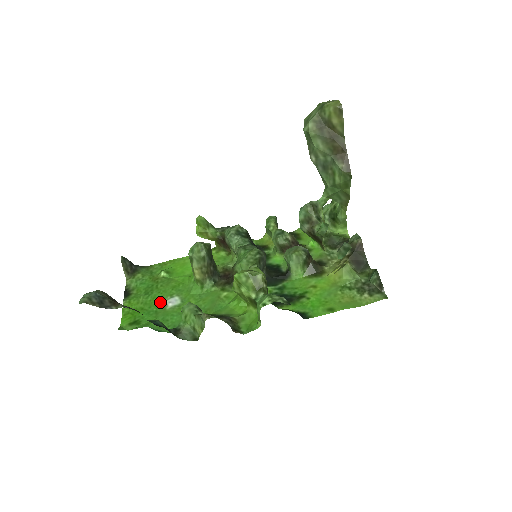
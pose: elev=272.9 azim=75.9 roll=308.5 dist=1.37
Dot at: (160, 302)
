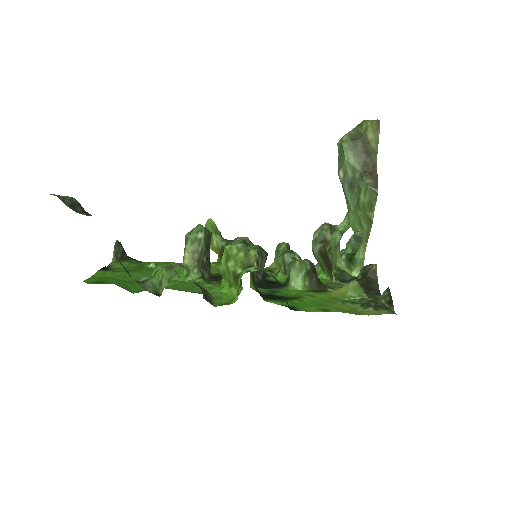
Dot at: (136, 278)
